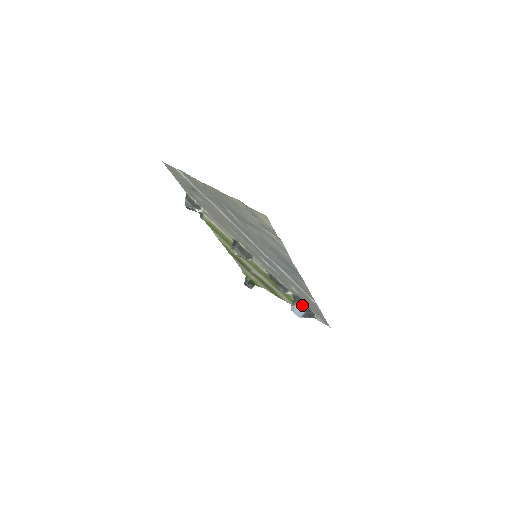
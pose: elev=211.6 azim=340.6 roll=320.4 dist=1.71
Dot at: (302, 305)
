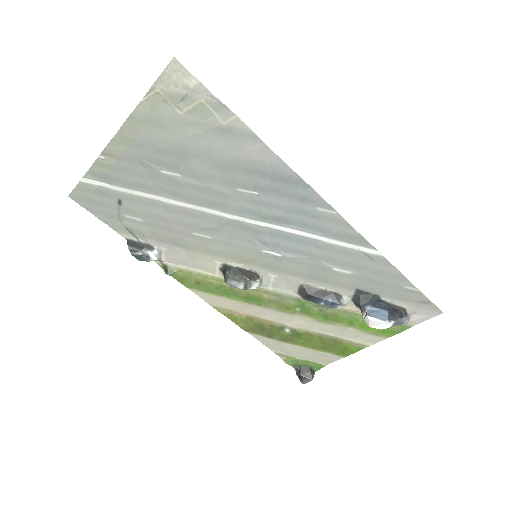
Dot at: (375, 303)
